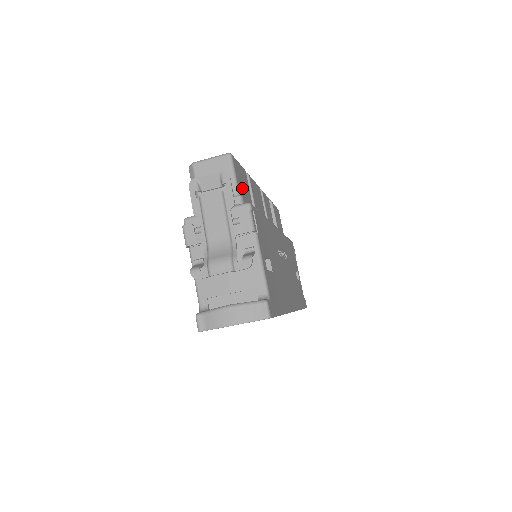
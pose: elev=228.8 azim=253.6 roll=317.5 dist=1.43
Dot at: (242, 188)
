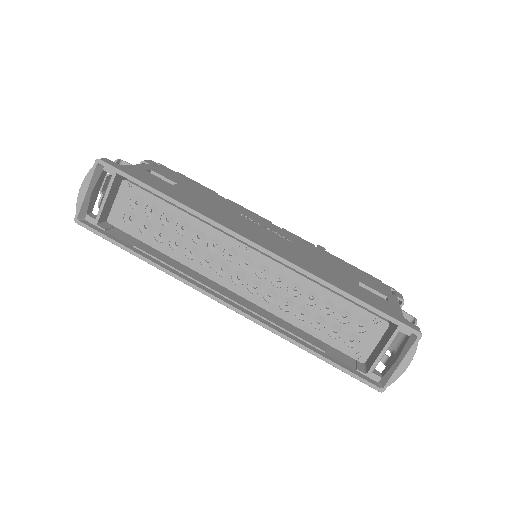
Dot at: occluded
